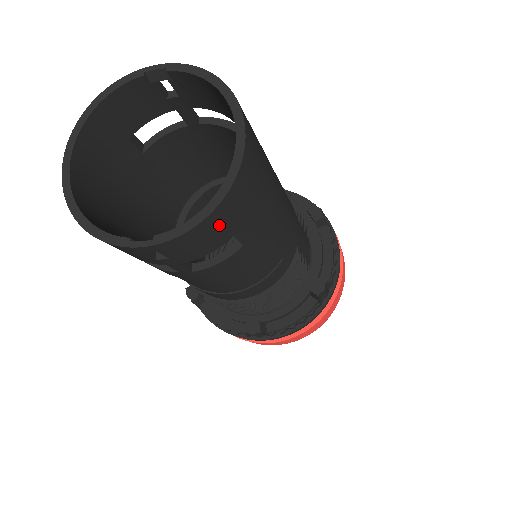
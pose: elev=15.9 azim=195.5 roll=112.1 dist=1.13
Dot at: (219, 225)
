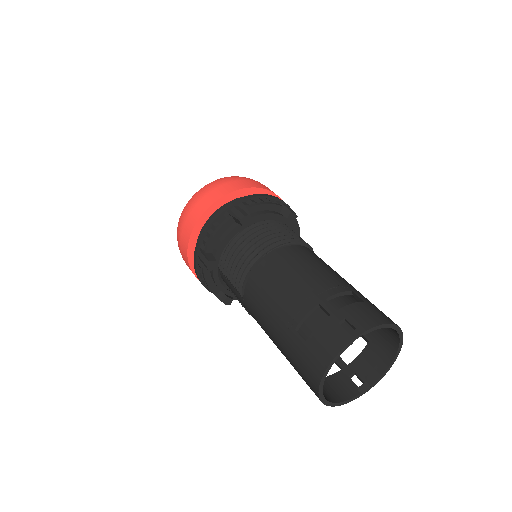
Dot at: (381, 358)
